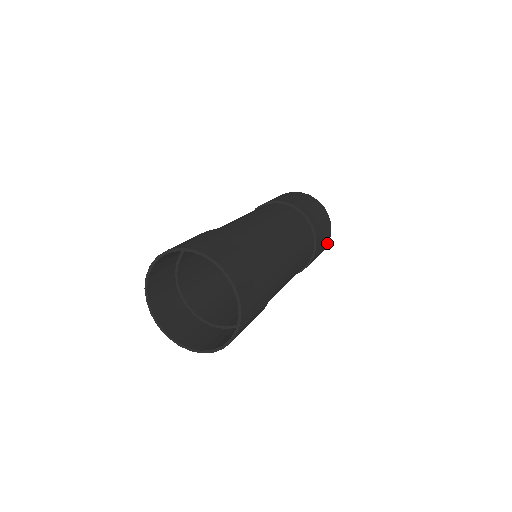
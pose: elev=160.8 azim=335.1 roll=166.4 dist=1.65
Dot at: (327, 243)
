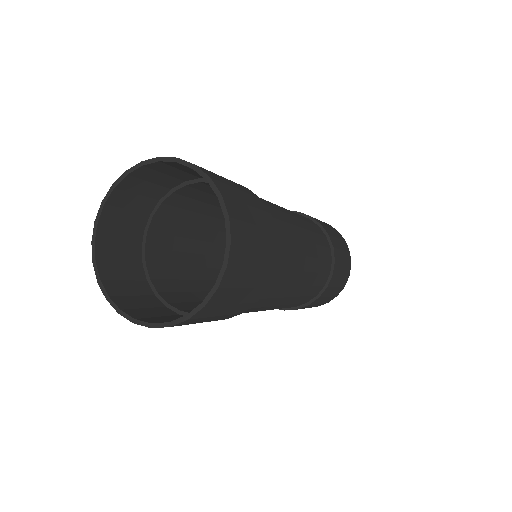
Dot at: (343, 285)
